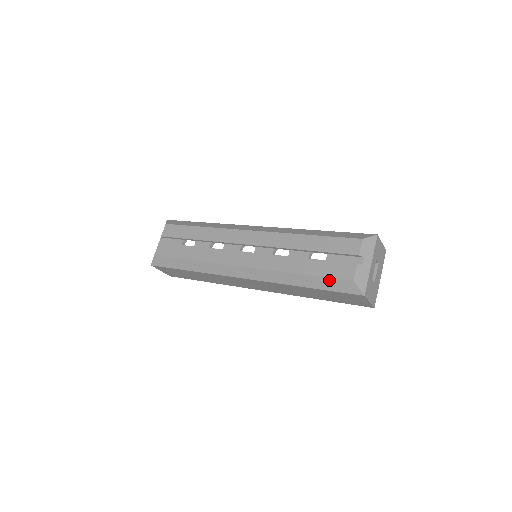
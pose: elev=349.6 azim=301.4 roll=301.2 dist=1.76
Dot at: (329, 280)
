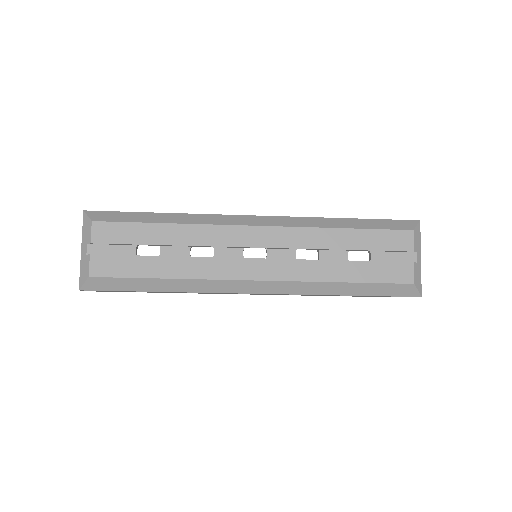
Dot at: (383, 286)
